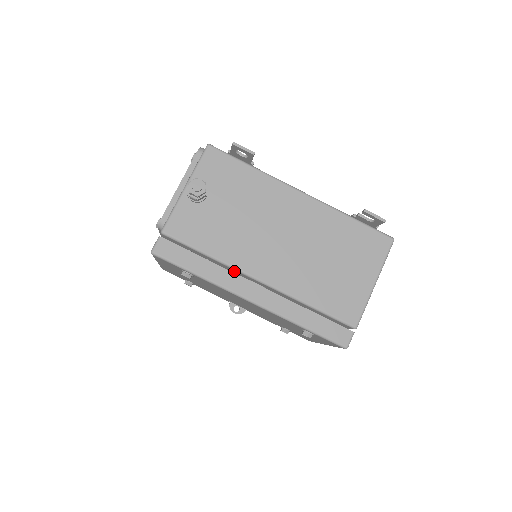
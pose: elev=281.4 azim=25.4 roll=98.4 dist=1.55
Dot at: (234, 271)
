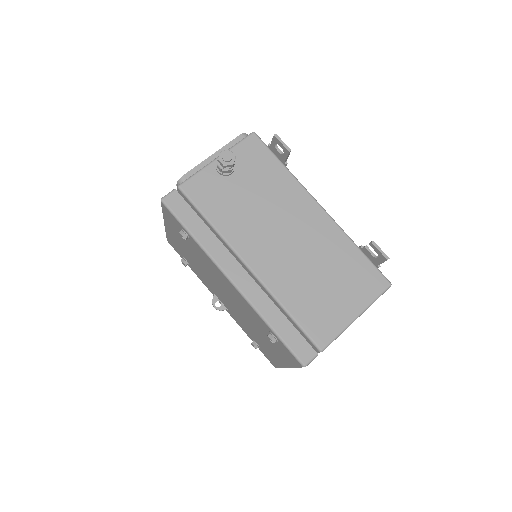
Dot at: occluded
